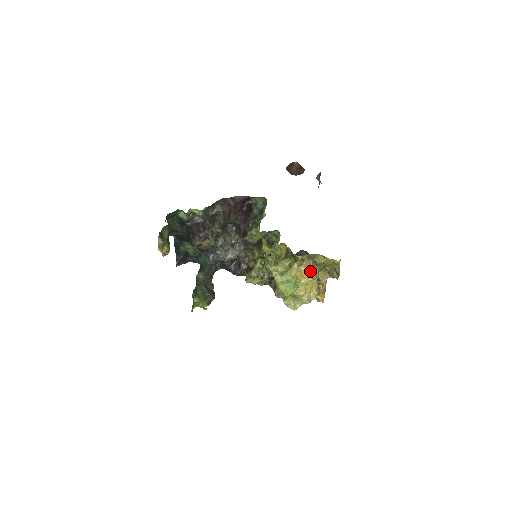
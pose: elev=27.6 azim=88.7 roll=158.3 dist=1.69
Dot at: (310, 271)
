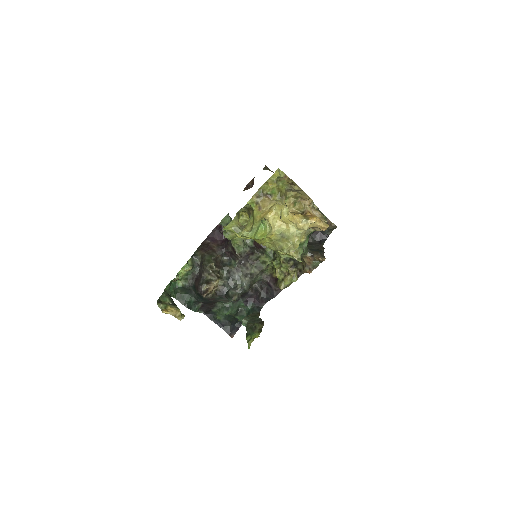
Dot at: (271, 205)
